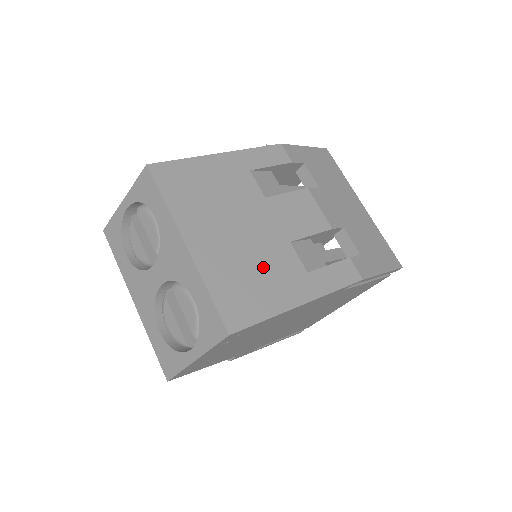
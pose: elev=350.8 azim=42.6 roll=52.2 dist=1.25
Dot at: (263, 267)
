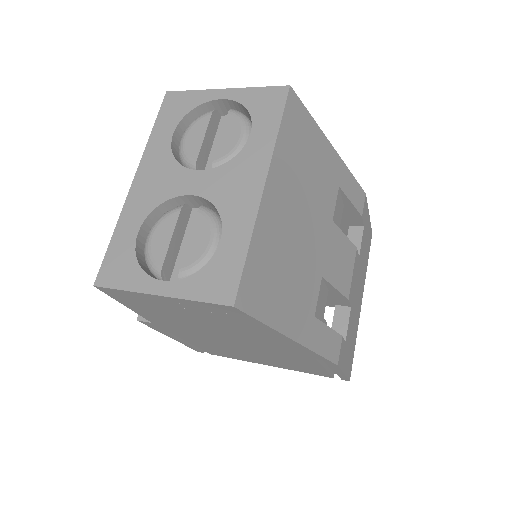
Dot at: (295, 275)
